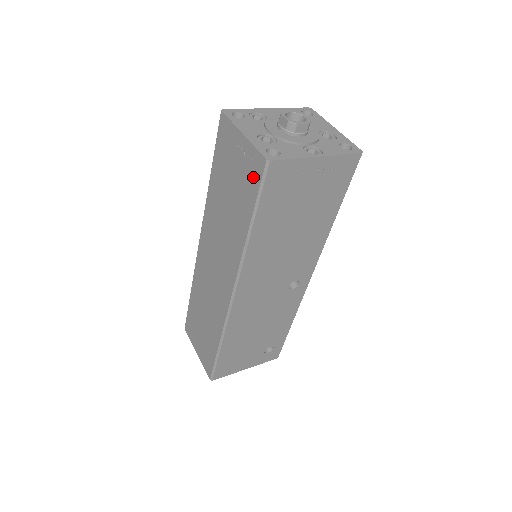
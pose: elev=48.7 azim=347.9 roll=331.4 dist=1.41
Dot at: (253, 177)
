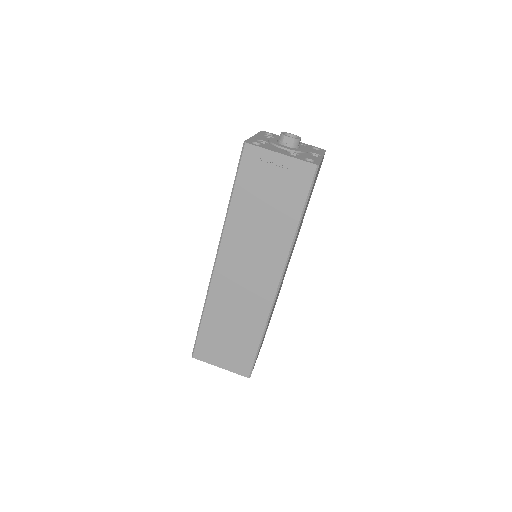
Dot at: (301, 182)
